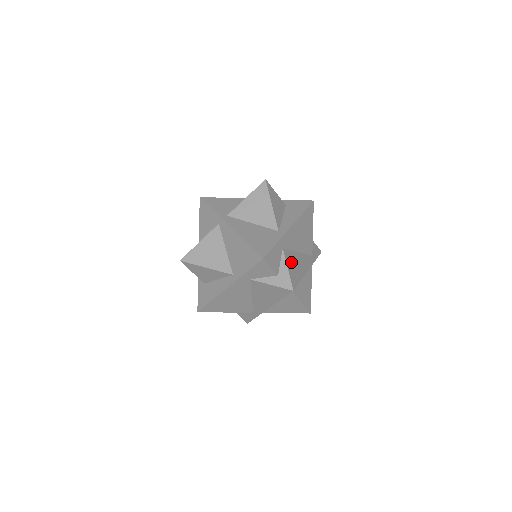
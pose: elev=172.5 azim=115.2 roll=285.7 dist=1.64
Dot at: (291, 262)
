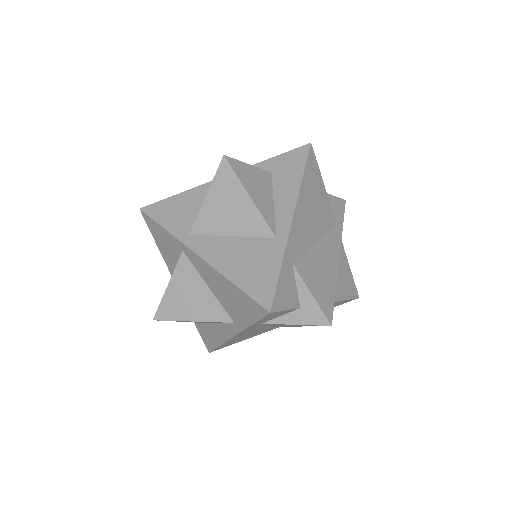
Dot at: (312, 275)
